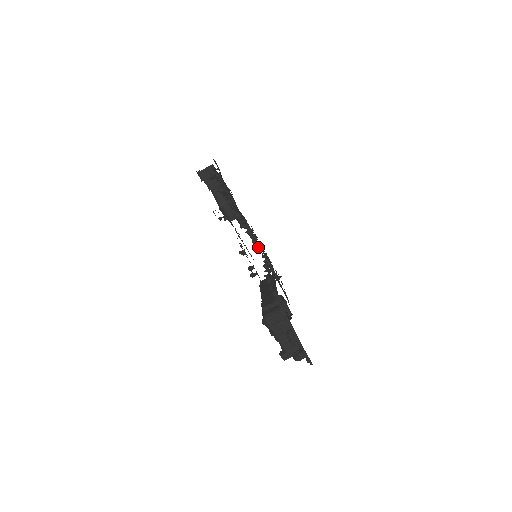
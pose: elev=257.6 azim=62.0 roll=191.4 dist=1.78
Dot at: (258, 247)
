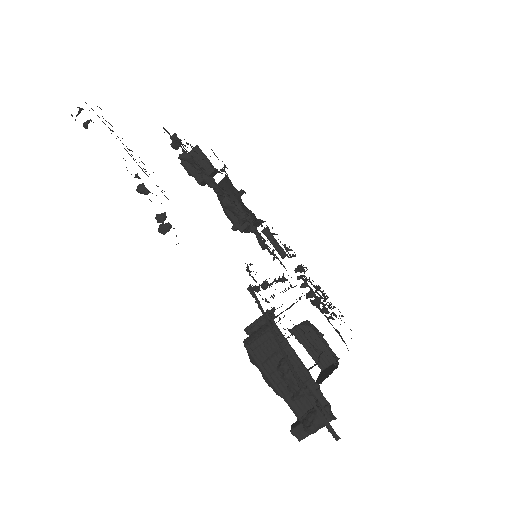
Dot at: (267, 248)
